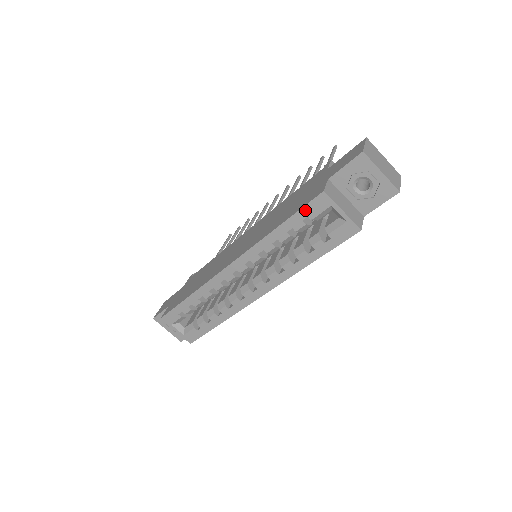
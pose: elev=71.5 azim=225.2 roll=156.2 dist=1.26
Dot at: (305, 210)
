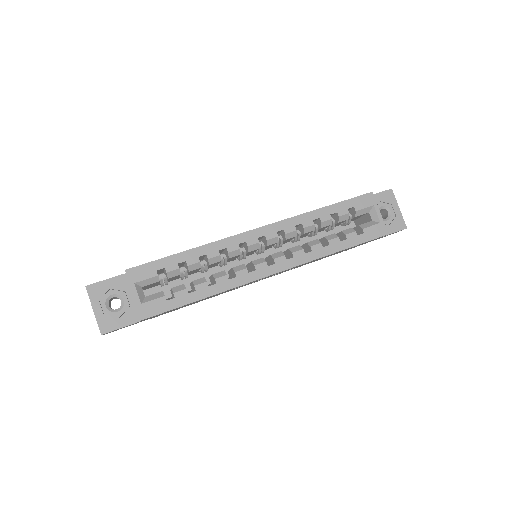
Dot at: (353, 201)
